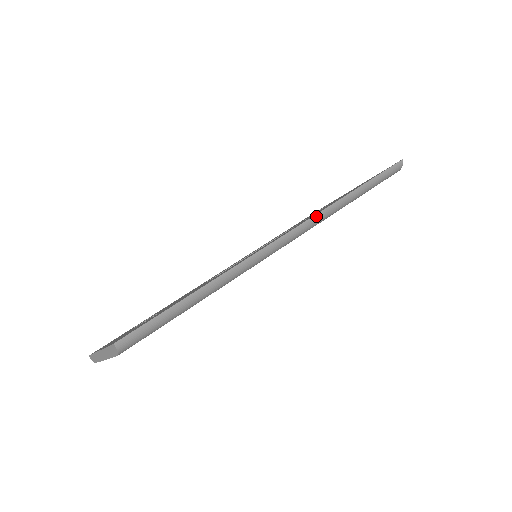
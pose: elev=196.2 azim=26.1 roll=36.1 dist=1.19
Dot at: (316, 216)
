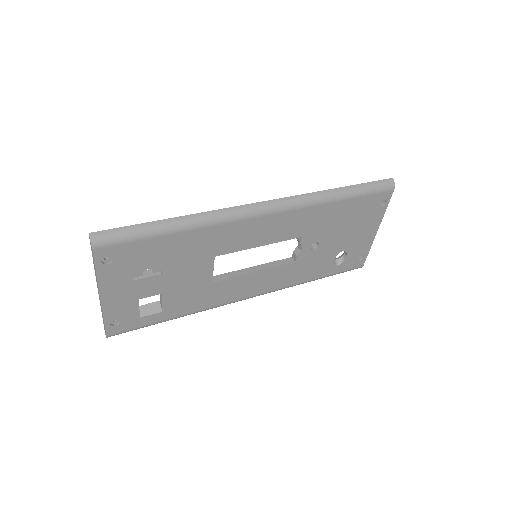
Dot at: (291, 198)
